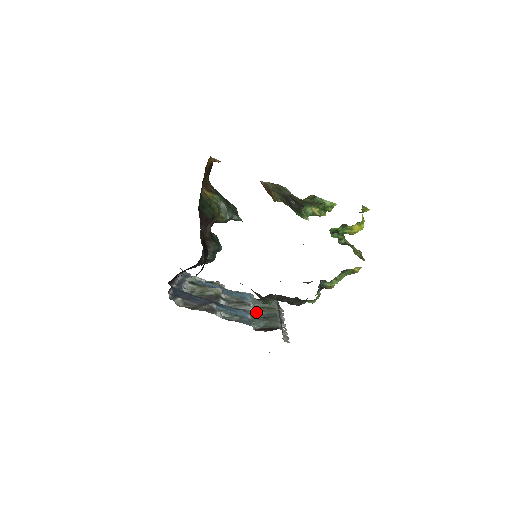
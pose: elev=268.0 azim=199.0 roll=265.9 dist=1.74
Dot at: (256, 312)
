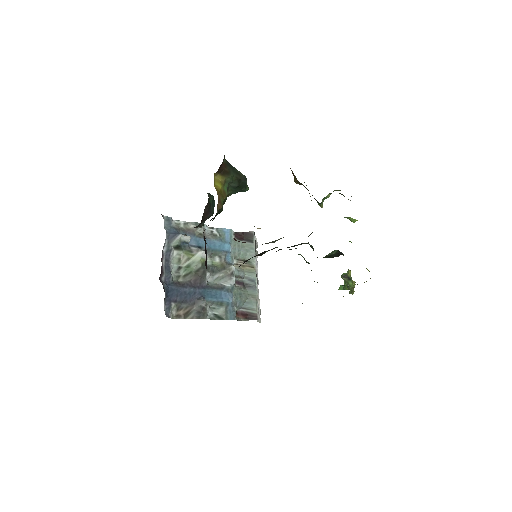
Dot at: (236, 276)
